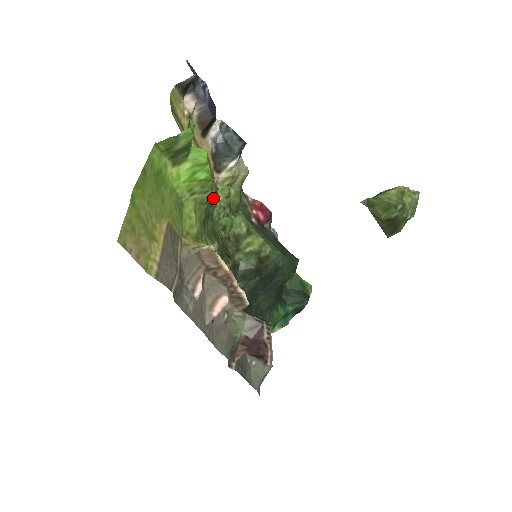
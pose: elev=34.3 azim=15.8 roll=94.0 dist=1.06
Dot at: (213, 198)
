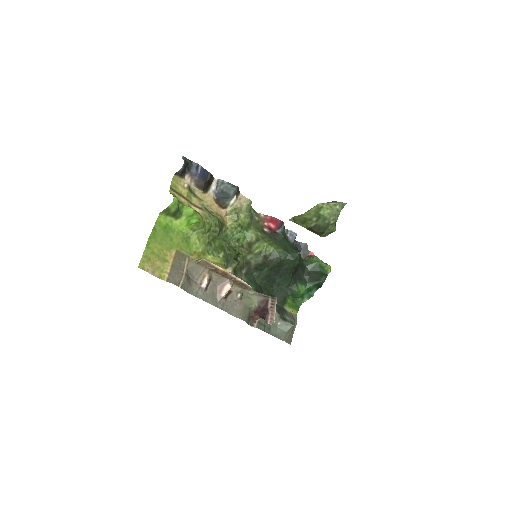
Dot at: (215, 228)
